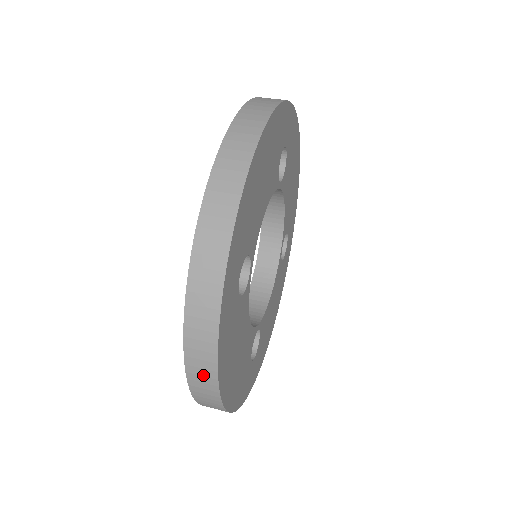
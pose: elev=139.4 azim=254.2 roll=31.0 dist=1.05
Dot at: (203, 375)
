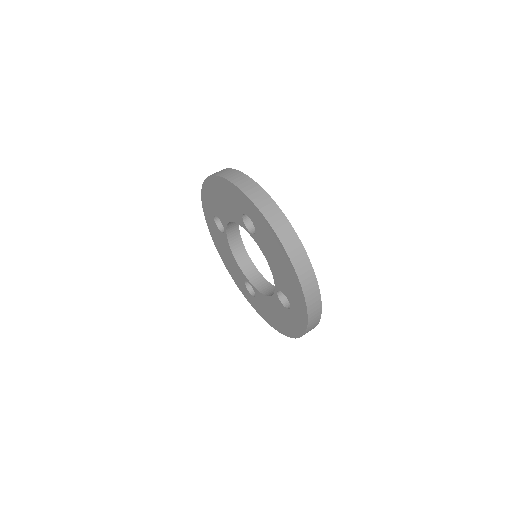
Dot at: occluded
